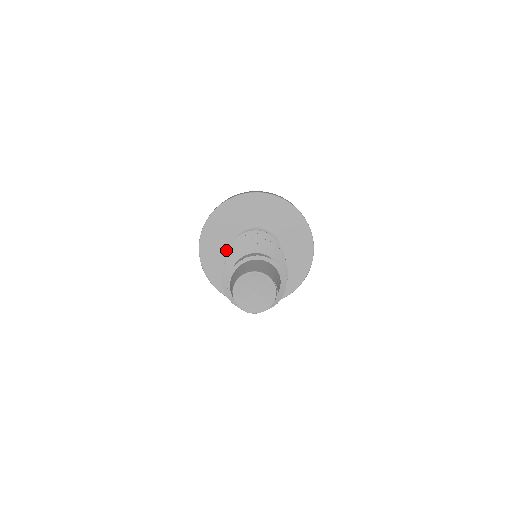
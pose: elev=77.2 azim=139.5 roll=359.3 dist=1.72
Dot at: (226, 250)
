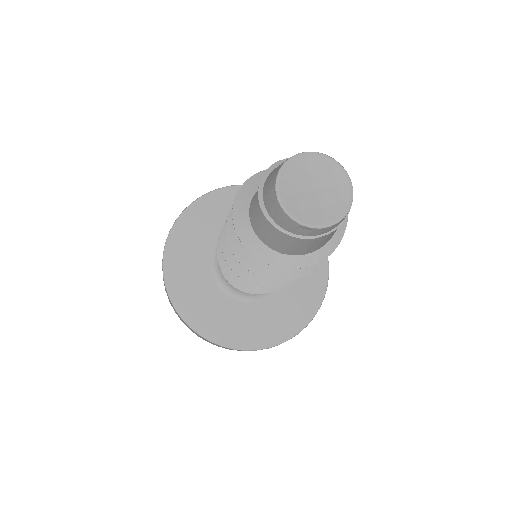
Dot at: (212, 240)
